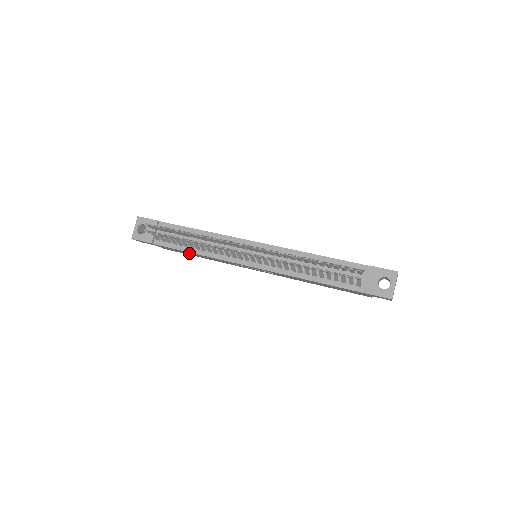
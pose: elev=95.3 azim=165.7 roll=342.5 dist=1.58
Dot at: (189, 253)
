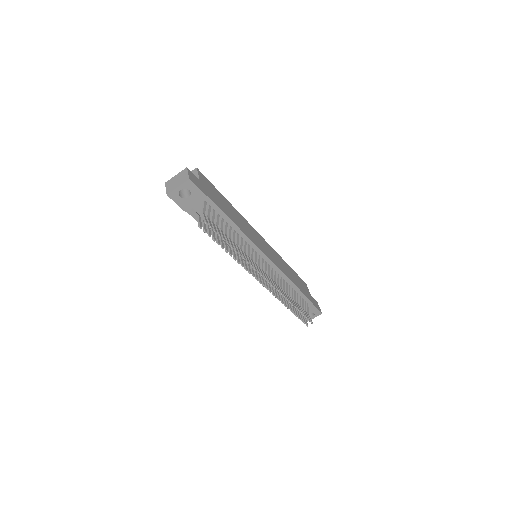
Dot at: occluded
